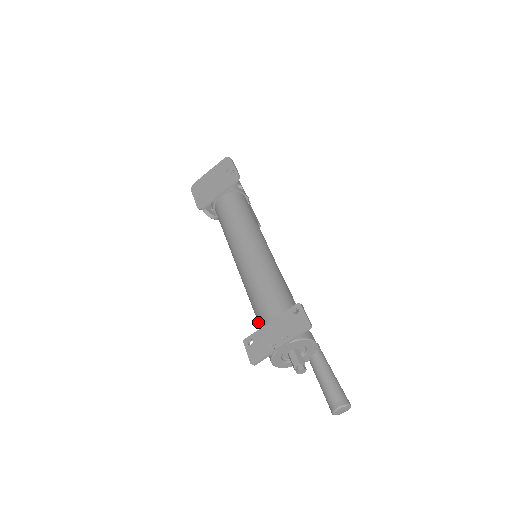
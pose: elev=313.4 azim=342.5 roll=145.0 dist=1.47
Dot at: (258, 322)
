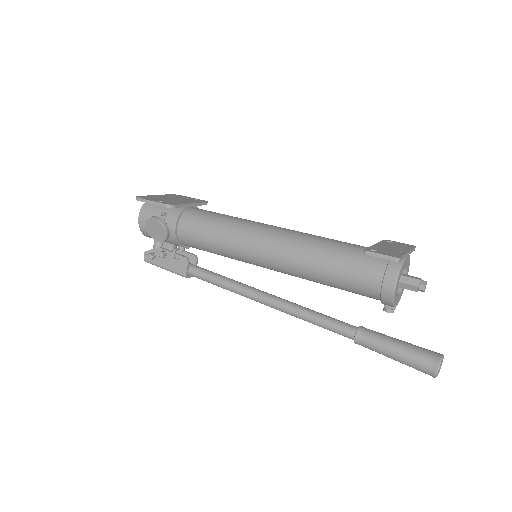
Dot at: (346, 258)
